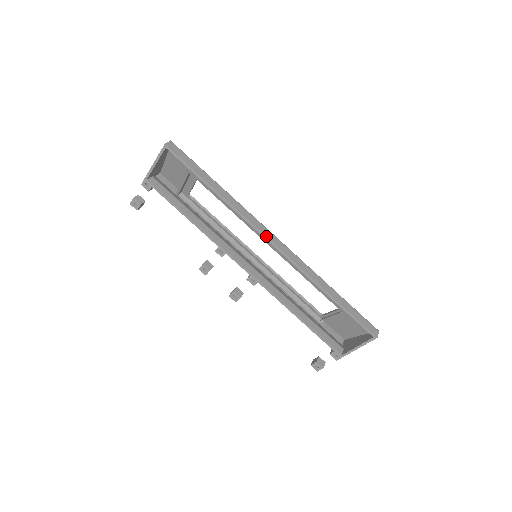
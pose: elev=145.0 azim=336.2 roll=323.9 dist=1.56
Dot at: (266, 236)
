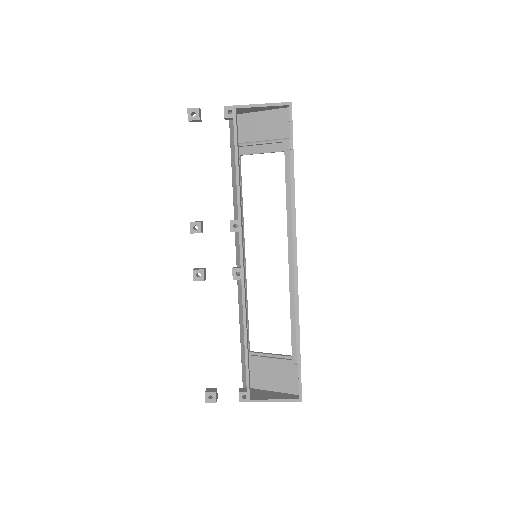
Dot at: occluded
